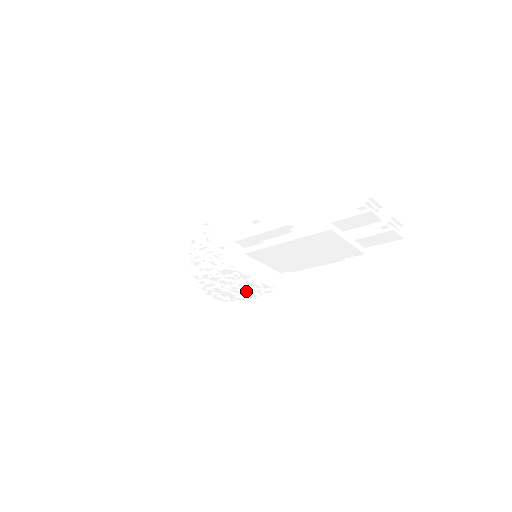
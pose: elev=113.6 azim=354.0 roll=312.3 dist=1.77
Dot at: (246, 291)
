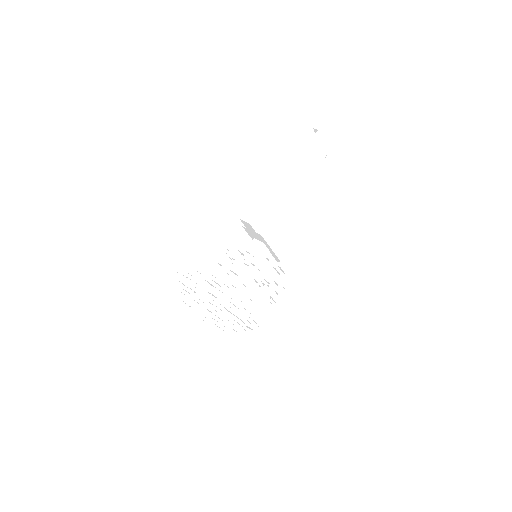
Dot at: (275, 289)
